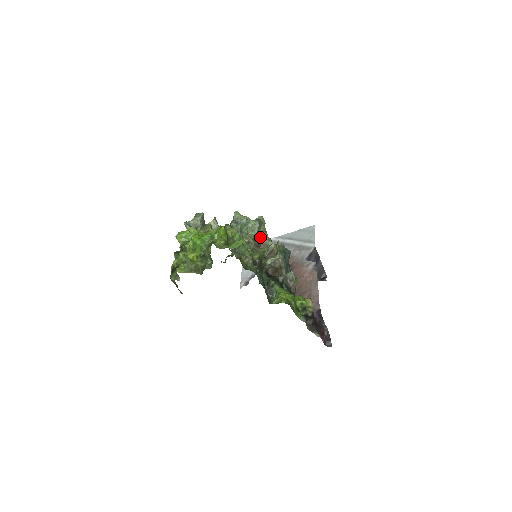
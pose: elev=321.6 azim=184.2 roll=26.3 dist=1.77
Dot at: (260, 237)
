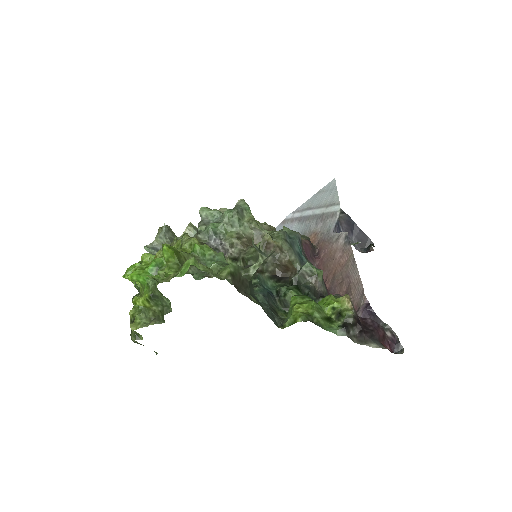
Dot at: (248, 230)
